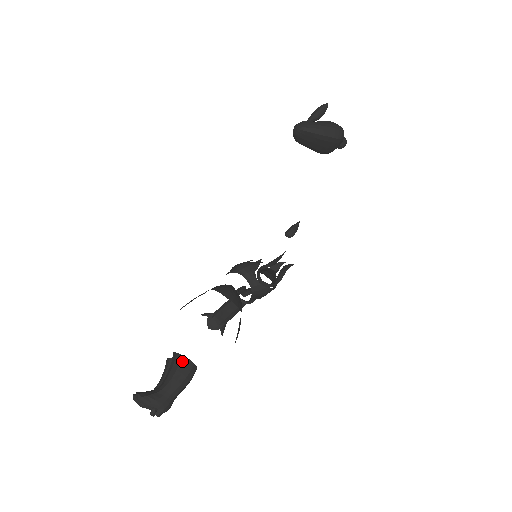
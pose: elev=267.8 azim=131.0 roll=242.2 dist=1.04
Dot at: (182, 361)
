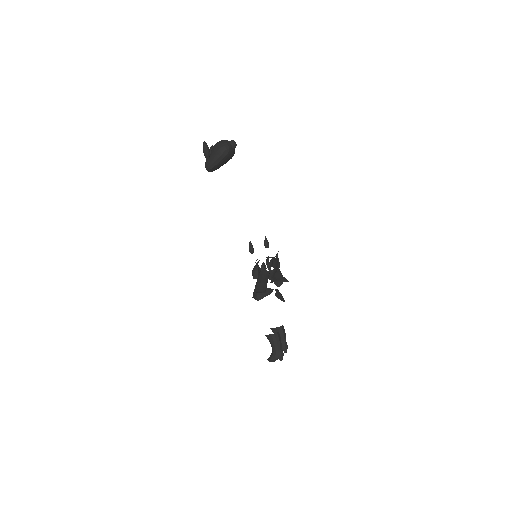
Dot at: (269, 337)
